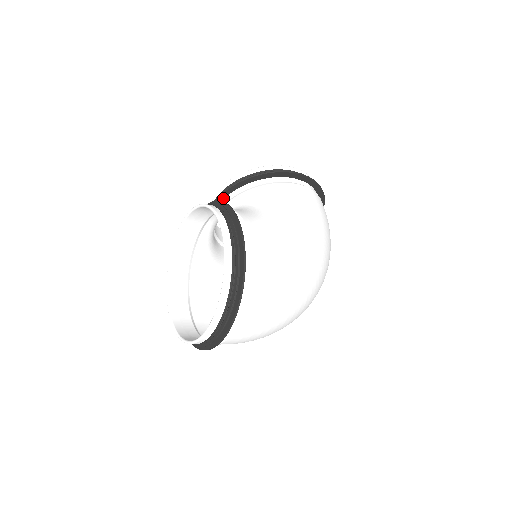
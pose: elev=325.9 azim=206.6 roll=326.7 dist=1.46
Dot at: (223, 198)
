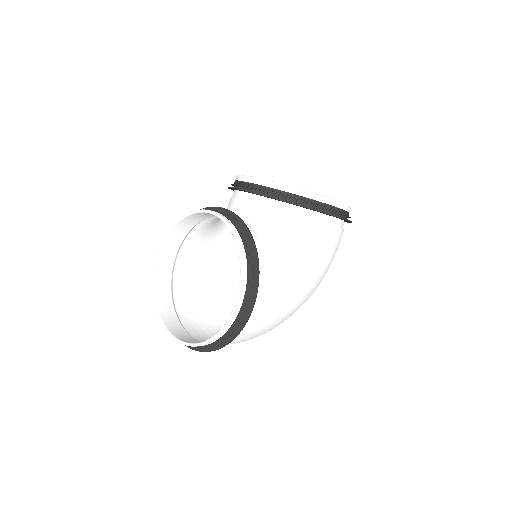
Dot at: (259, 195)
